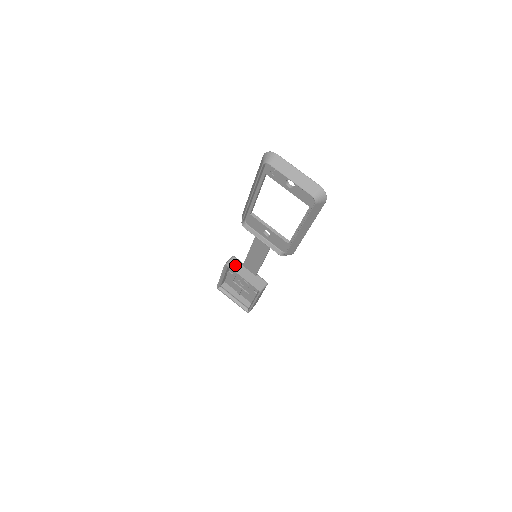
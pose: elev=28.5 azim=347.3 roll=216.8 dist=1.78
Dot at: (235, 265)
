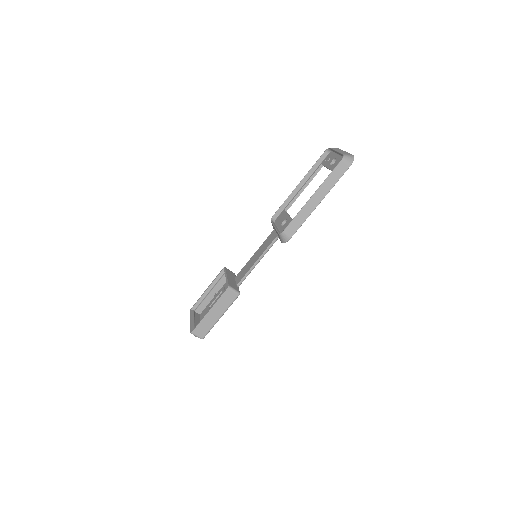
Dot at: (230, 273)
